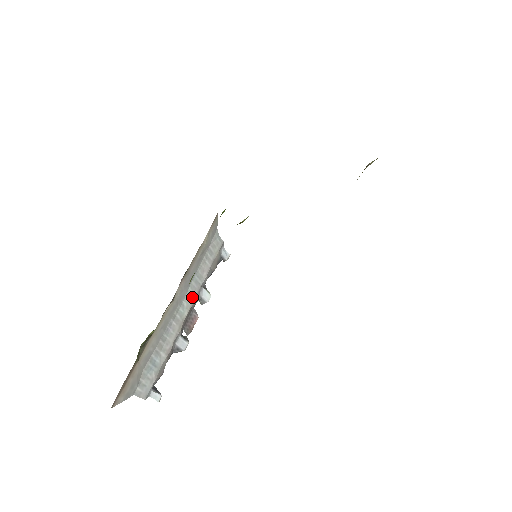
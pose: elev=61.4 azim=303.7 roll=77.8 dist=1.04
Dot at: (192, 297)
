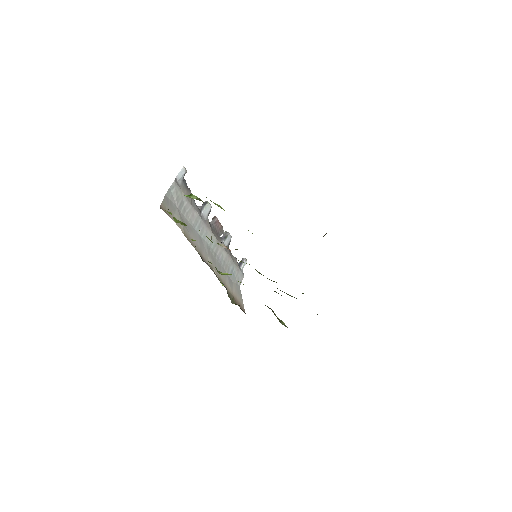
Dot at: (207, 232)
